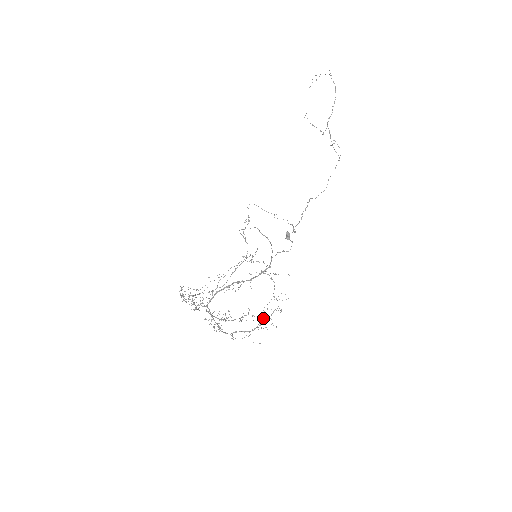
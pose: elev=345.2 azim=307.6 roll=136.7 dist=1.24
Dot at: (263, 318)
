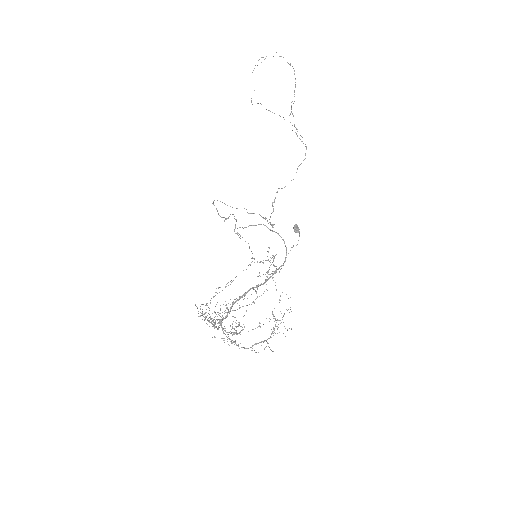
Dot at: (276, 322)
